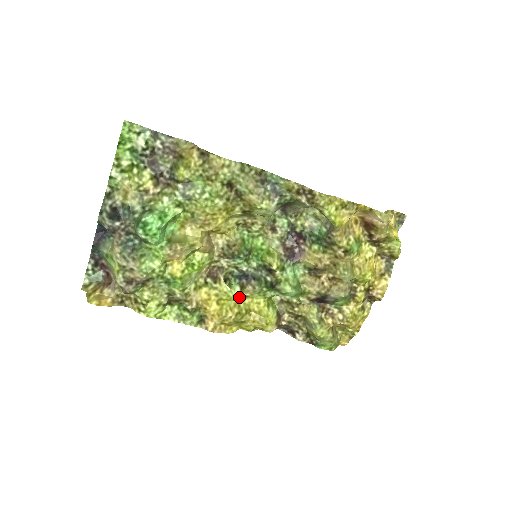
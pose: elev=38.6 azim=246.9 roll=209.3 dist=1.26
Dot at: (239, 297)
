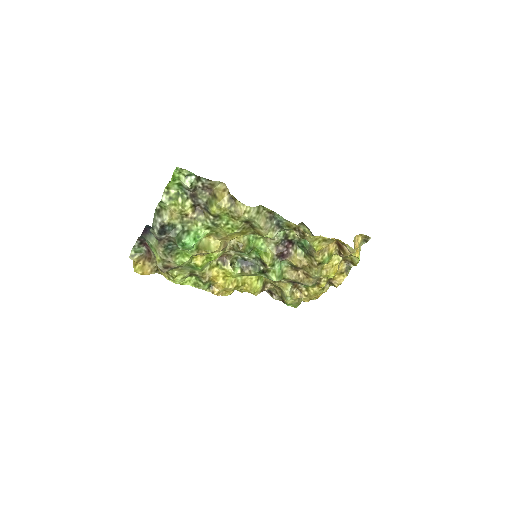
Dot at: (239, 276)
